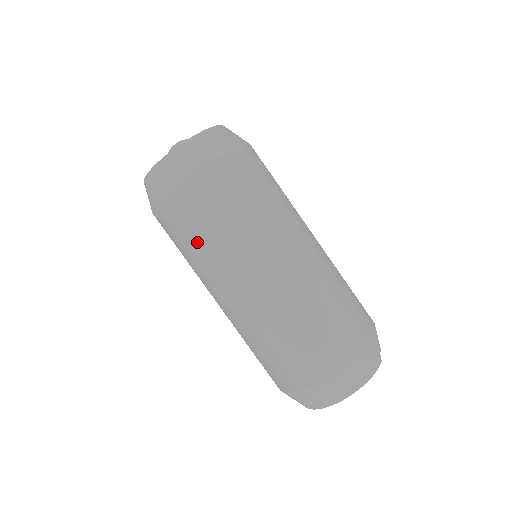
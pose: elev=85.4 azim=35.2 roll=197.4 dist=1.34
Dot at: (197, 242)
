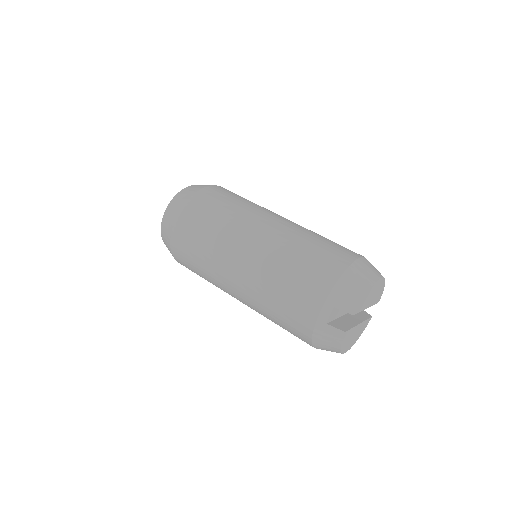
Dot at: (237, 201)
